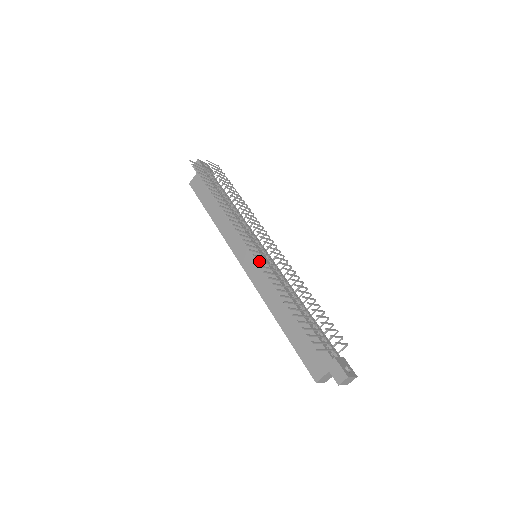
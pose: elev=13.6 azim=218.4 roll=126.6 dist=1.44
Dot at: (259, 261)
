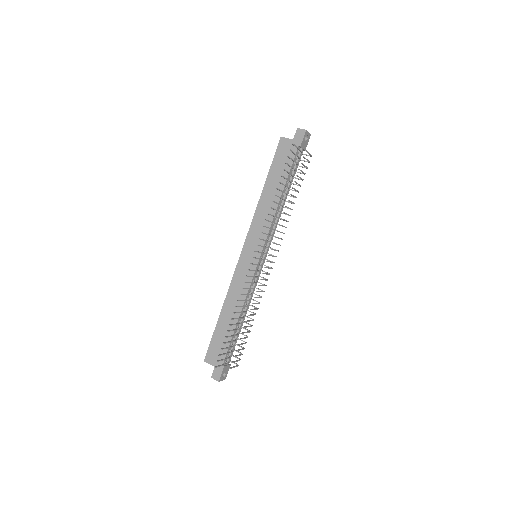
Dot at: (246, 282)
